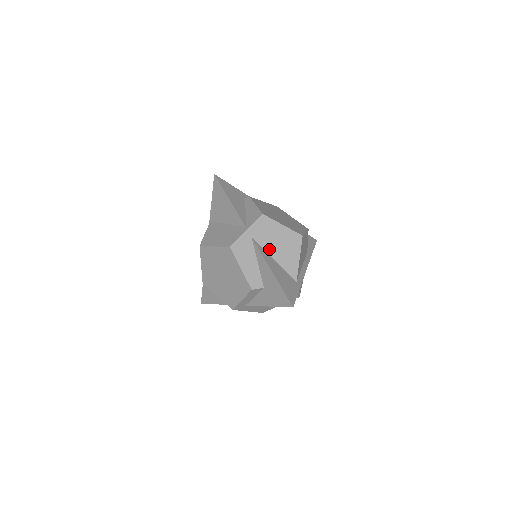
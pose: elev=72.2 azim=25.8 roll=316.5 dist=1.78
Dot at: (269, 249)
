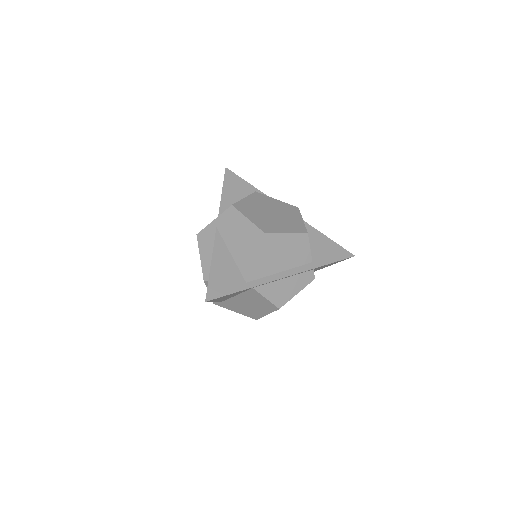
Dot at: (229, 242)
